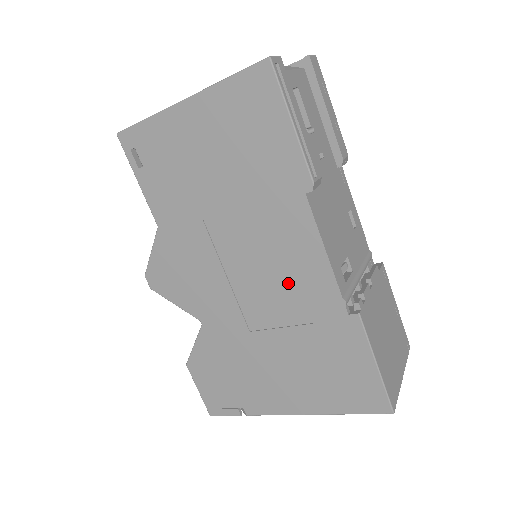
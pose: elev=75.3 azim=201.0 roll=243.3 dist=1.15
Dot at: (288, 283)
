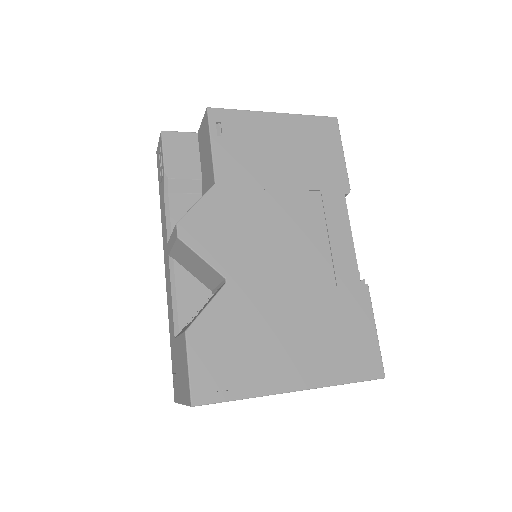
Dot at: (320, 254)
